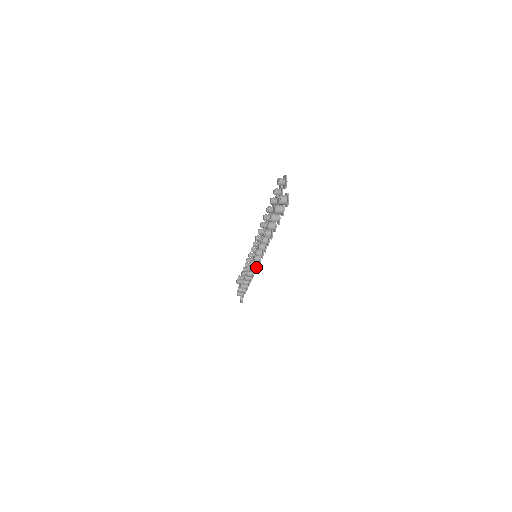
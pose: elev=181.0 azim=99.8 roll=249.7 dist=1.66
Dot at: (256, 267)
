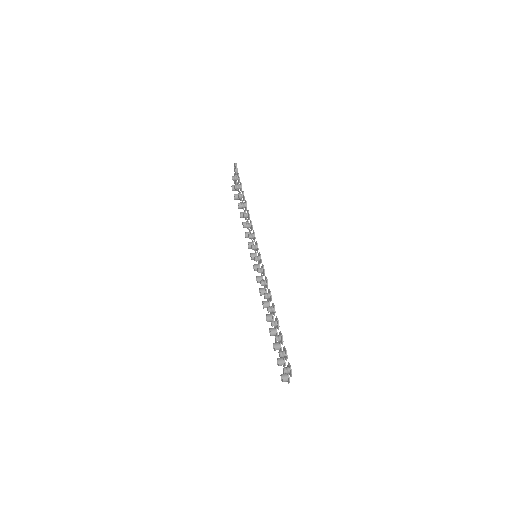
Dot at: occluded
